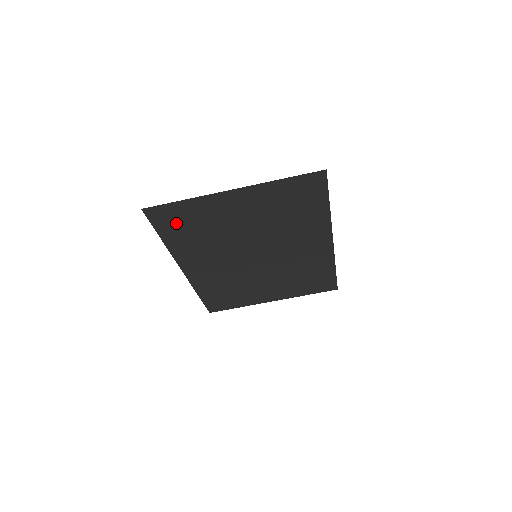
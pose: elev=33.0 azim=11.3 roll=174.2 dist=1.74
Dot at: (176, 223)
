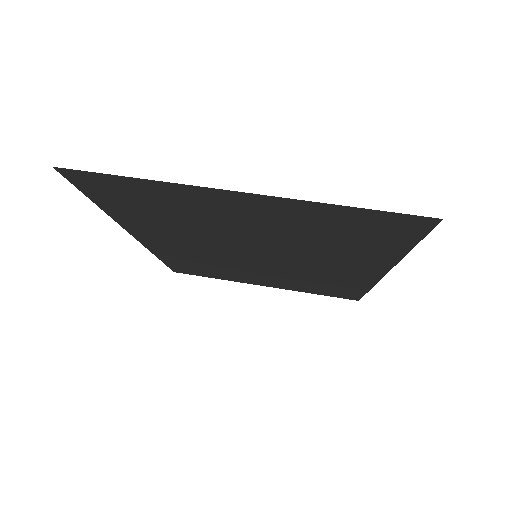
Dot at: (124, 197)
